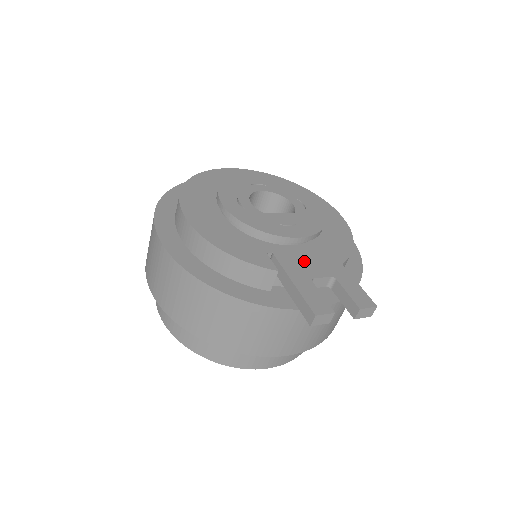
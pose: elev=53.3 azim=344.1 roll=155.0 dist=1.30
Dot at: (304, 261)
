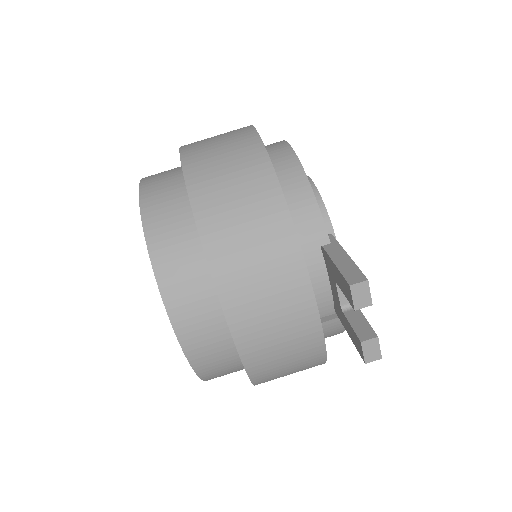
Dot at: occluded
